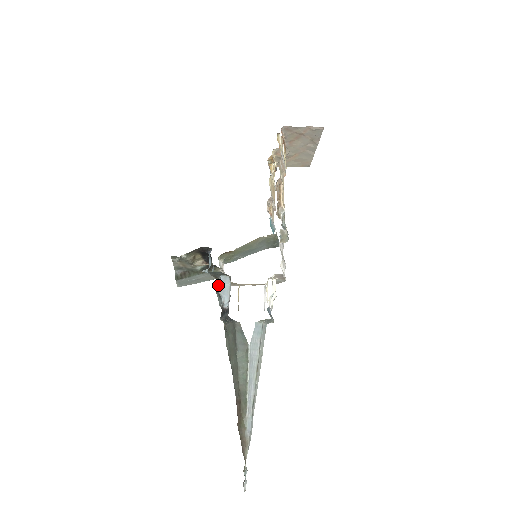
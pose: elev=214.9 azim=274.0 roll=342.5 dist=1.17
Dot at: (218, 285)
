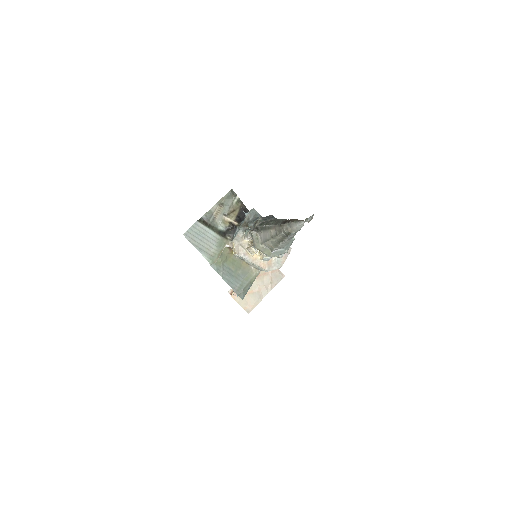
Dot at: occluded
